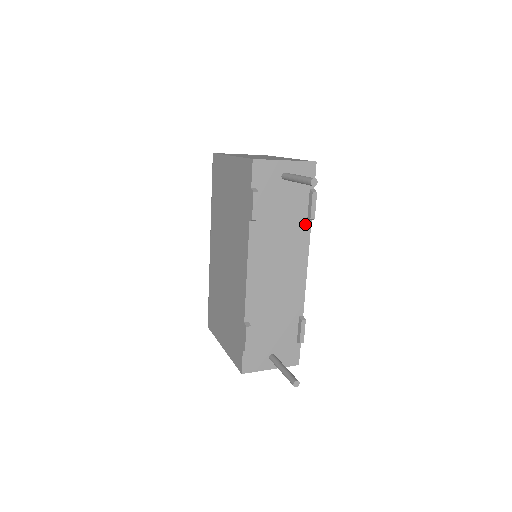
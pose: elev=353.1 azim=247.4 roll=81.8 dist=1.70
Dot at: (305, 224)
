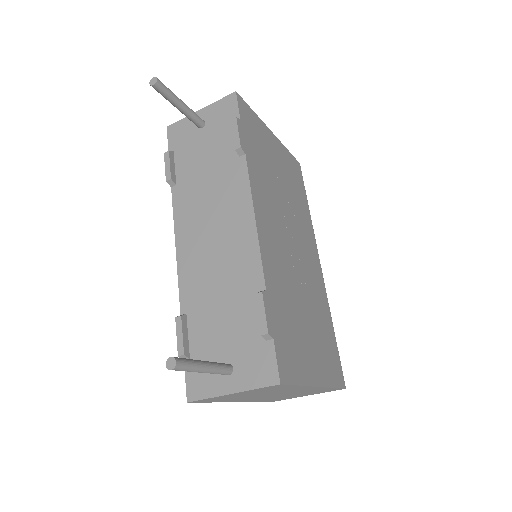
Dot at: (238, 162)
